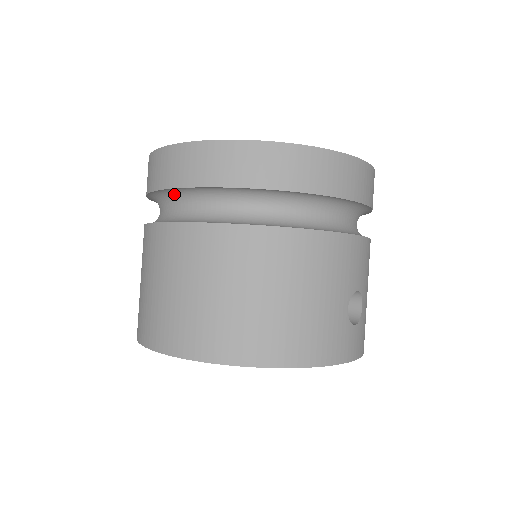
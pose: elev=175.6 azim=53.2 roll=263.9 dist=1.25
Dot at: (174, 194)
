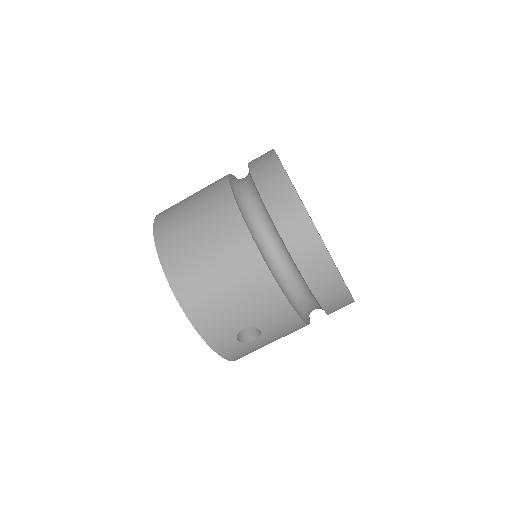
Dot at: (252, 179)
